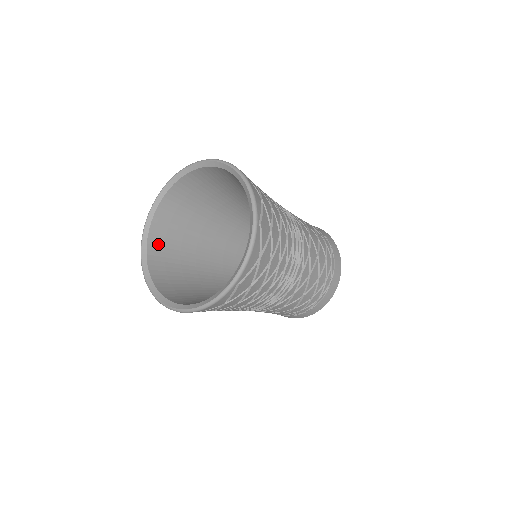
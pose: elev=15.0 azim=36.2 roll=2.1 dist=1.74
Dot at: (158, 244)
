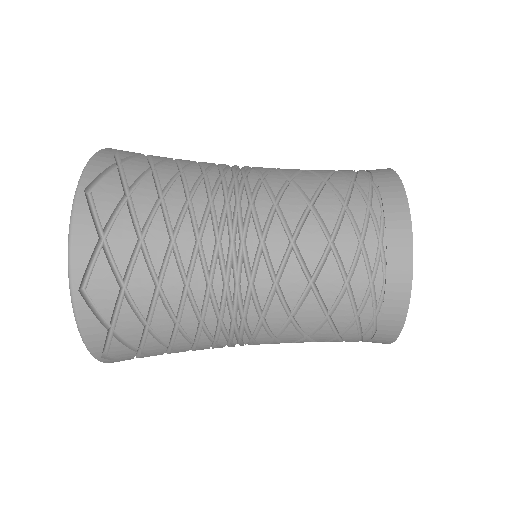
Dot at: occluded
